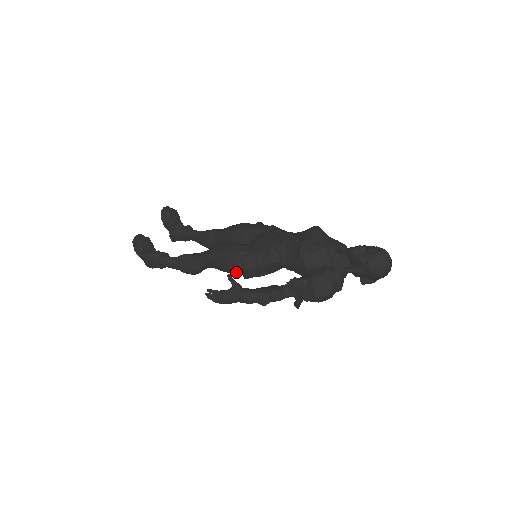
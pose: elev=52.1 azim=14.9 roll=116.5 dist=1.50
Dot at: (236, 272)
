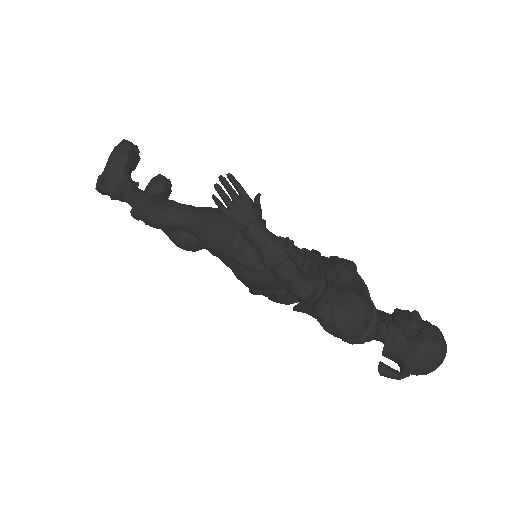
Dot at: (228, 240)
